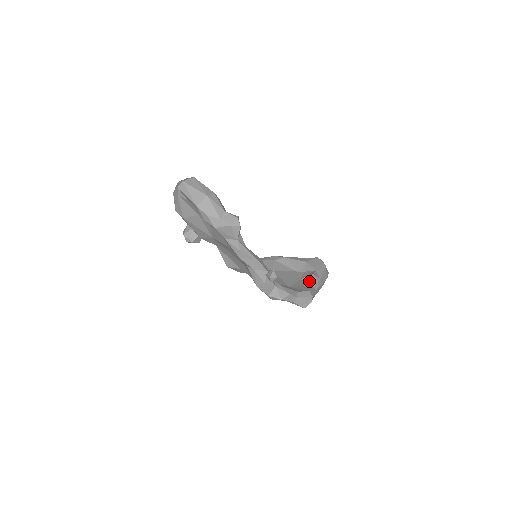
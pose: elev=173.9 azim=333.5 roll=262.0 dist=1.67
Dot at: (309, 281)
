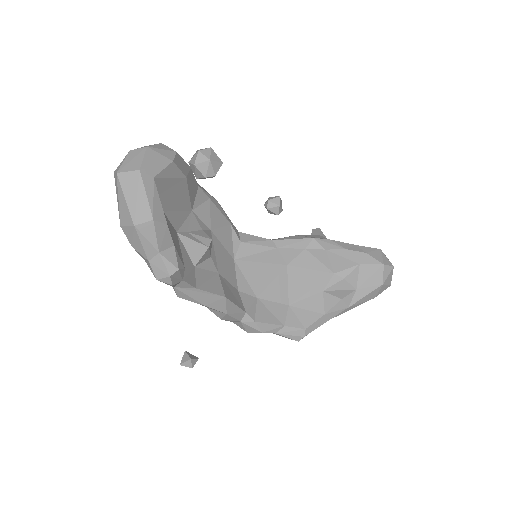
Dot at: (327, 305)
